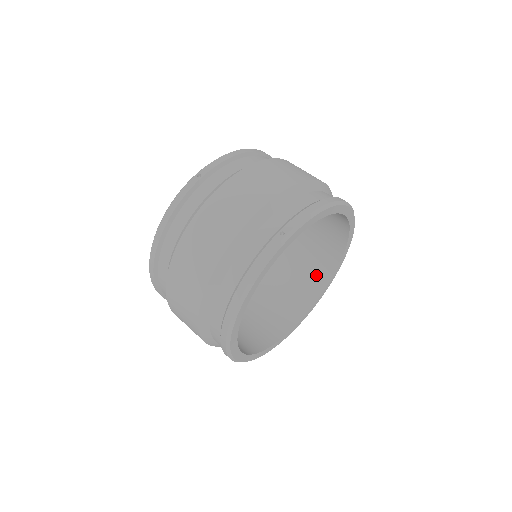
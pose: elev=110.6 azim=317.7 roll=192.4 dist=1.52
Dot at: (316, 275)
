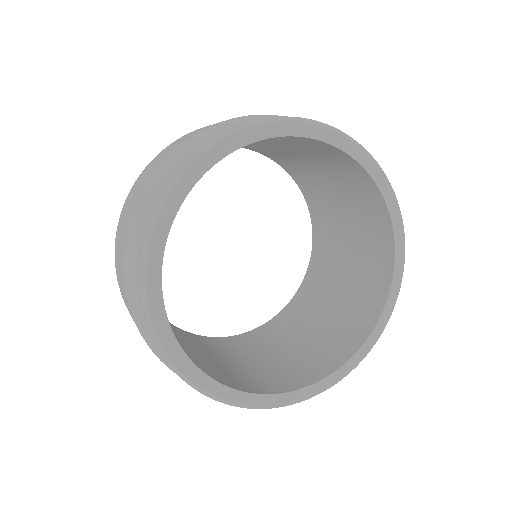
Dot at: (378, 248)
